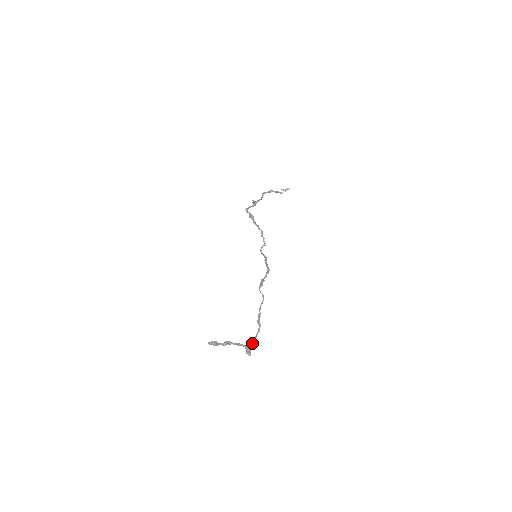
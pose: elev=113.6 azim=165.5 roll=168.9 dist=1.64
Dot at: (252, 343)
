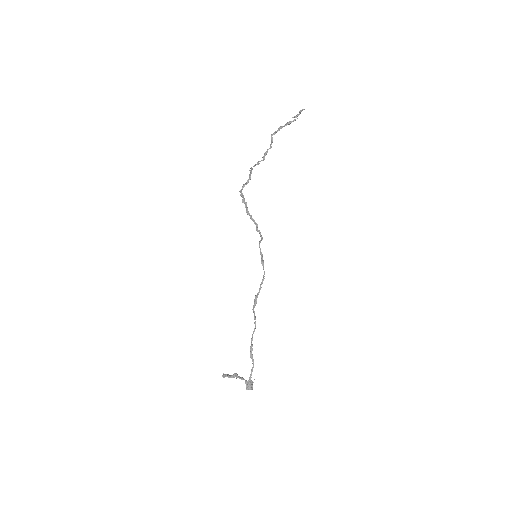
Dot at: (249, 380)
